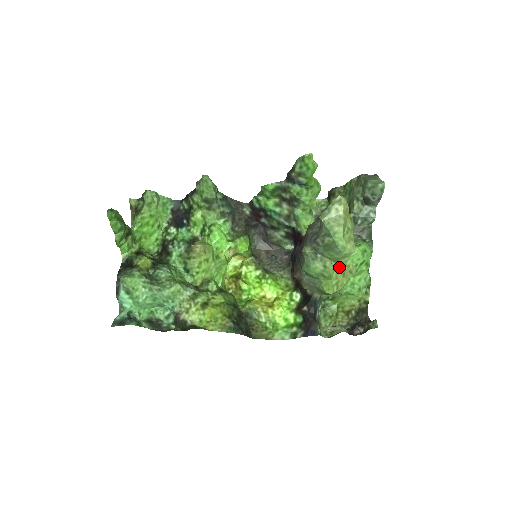
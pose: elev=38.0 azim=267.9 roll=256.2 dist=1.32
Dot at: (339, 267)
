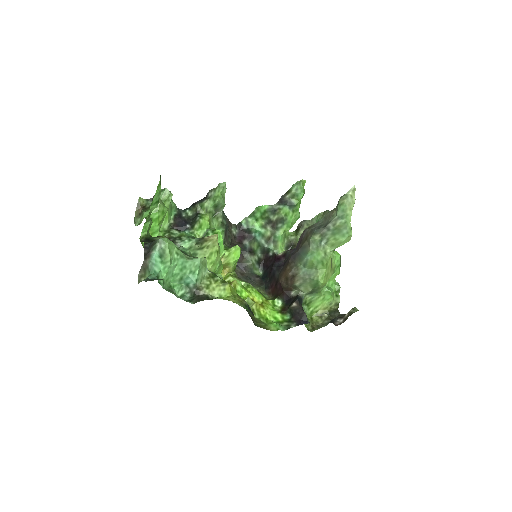
Dot at: (331, 260)
